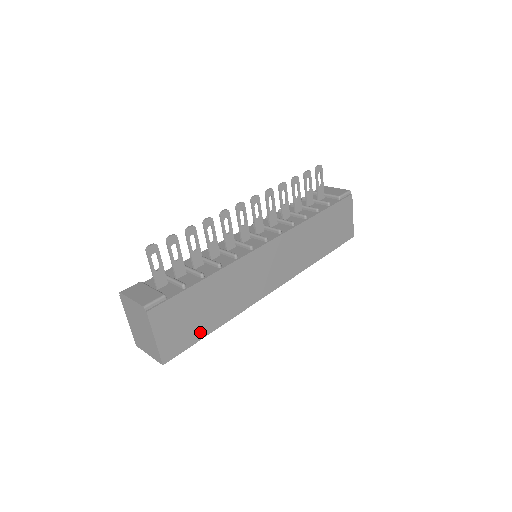
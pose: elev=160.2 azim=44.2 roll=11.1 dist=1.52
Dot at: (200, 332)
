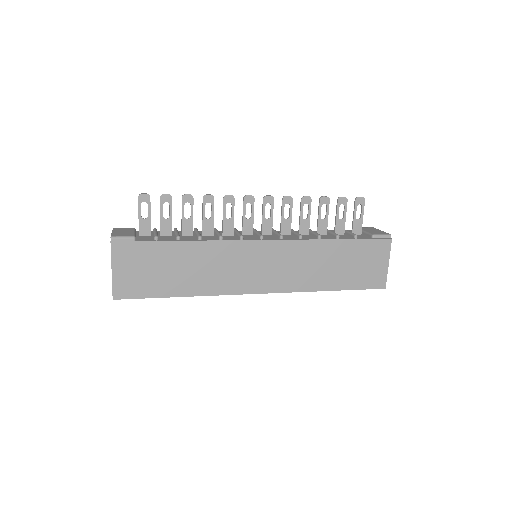
Dot at: (160, 290)
